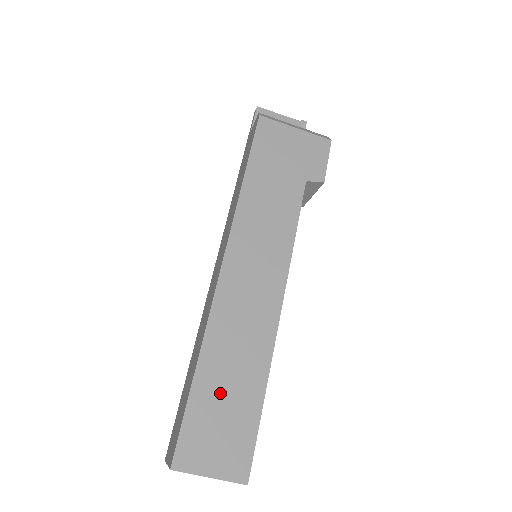
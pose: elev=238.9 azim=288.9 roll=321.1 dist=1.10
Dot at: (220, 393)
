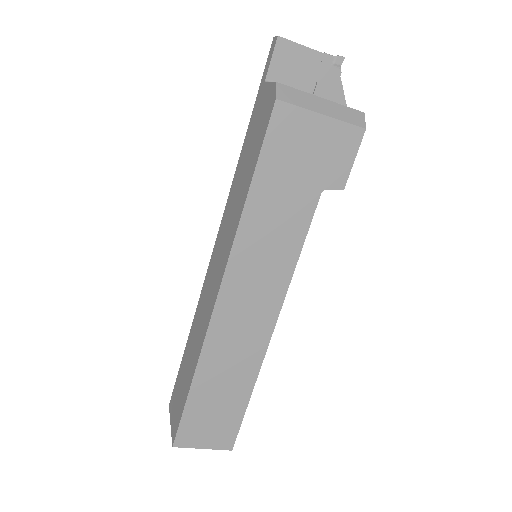
Dot at: (213, 397)
